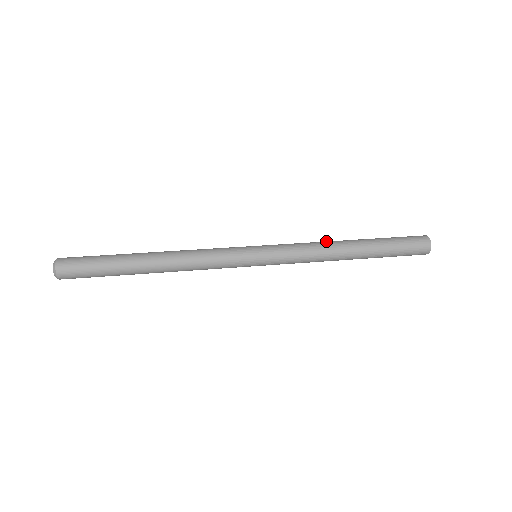
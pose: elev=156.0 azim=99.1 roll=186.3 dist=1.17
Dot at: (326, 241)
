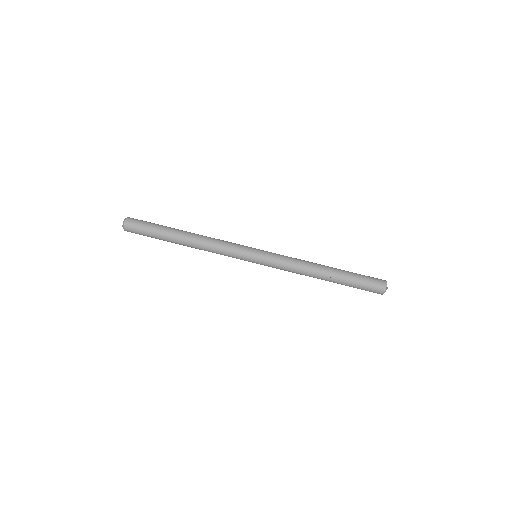
Dot at: (307, 271)
